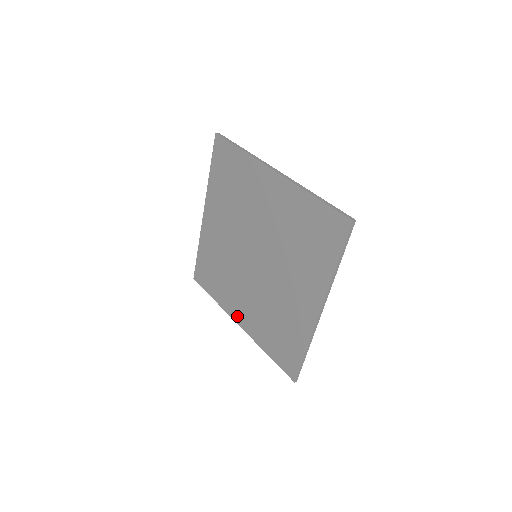
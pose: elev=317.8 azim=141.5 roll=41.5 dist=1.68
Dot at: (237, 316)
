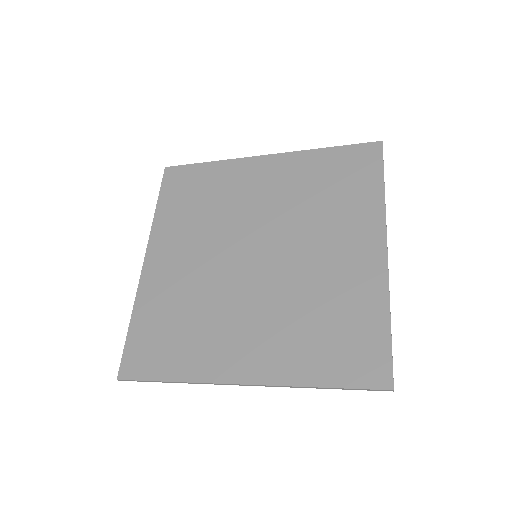
Dot at: (236, 369)
